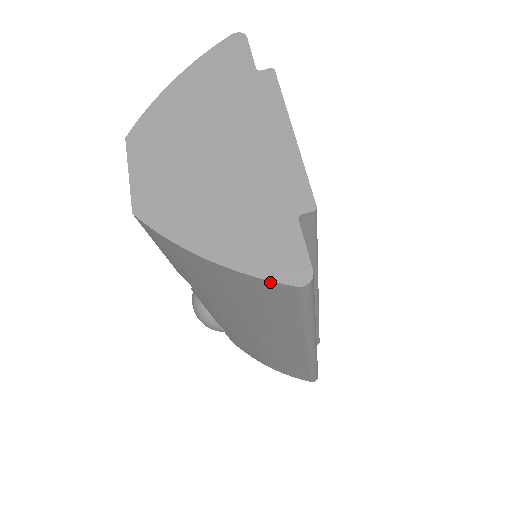
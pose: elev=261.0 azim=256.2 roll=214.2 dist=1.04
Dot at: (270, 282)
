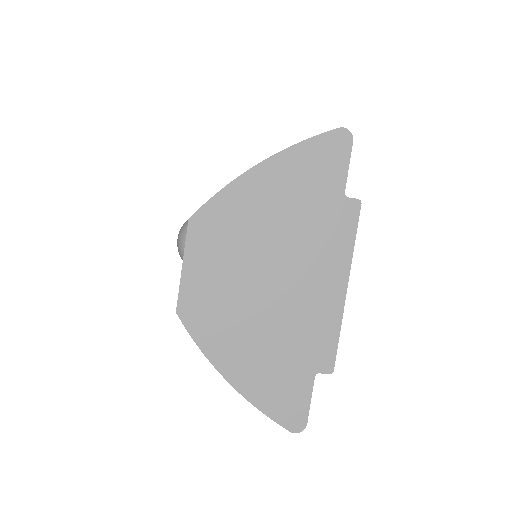
Dot at: (272, 418)
